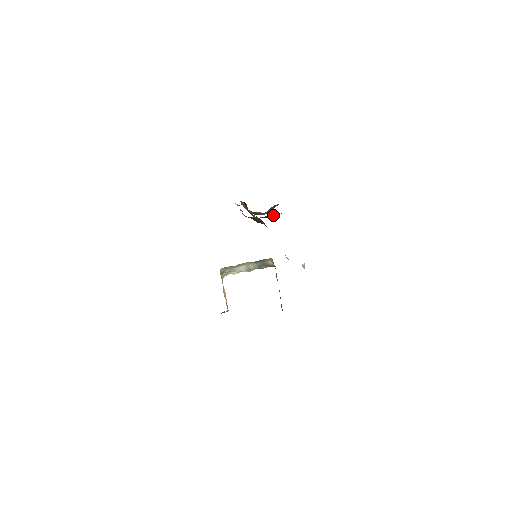
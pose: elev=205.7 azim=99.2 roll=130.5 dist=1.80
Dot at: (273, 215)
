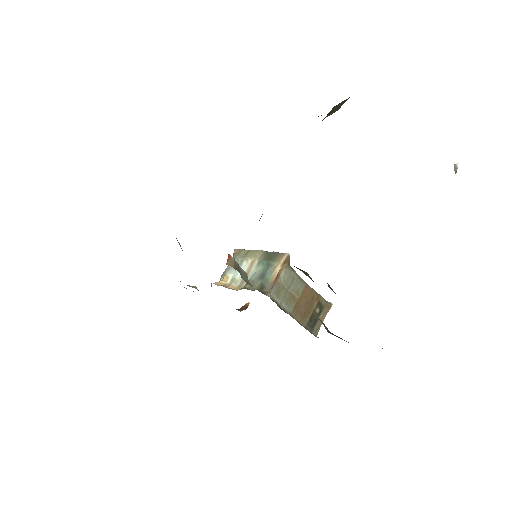
Dot at: occluded
